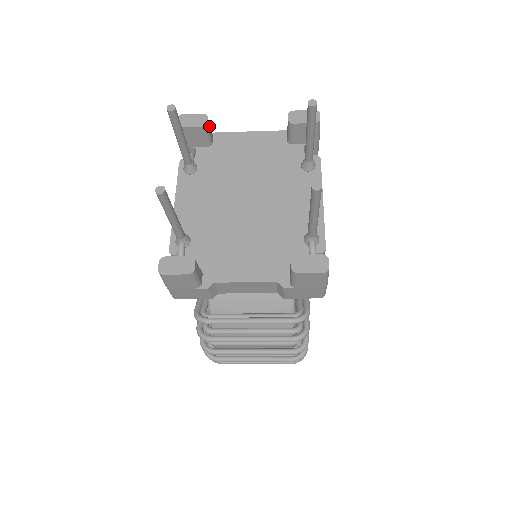
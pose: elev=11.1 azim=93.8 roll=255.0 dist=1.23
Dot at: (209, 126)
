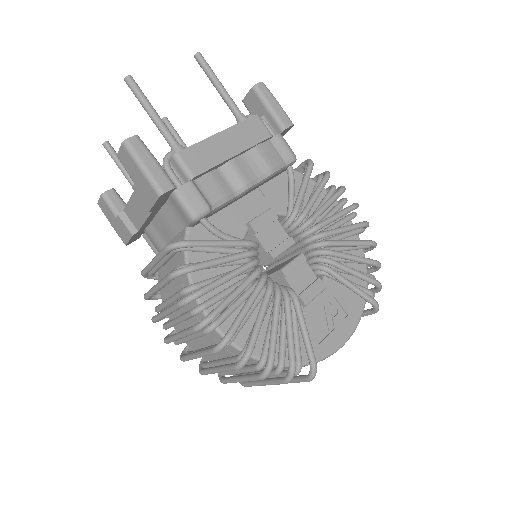
Dot at: occluded
